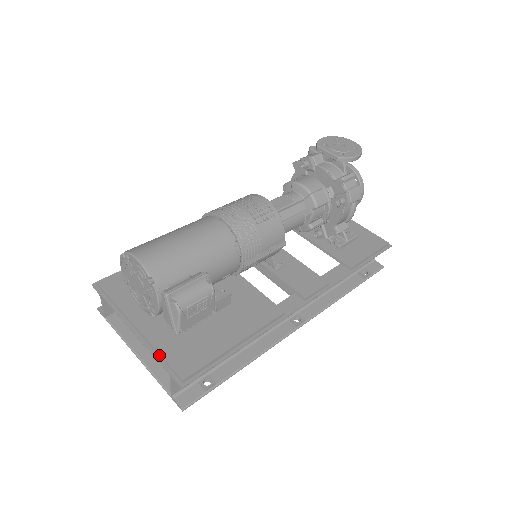
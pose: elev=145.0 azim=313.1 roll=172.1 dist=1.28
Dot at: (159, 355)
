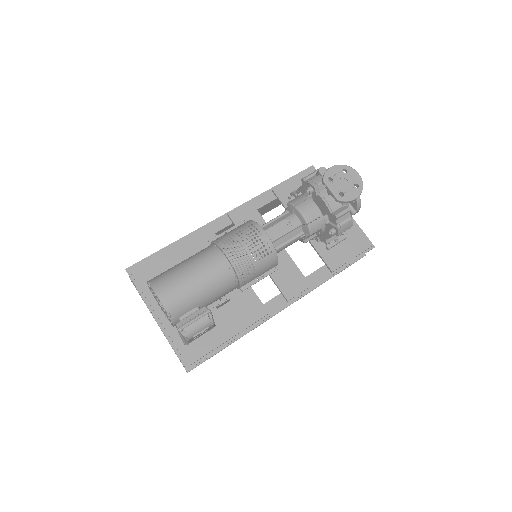
Dot at: (173, 343)
